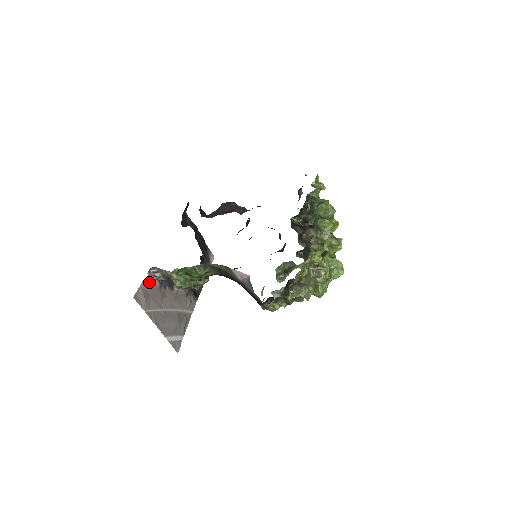
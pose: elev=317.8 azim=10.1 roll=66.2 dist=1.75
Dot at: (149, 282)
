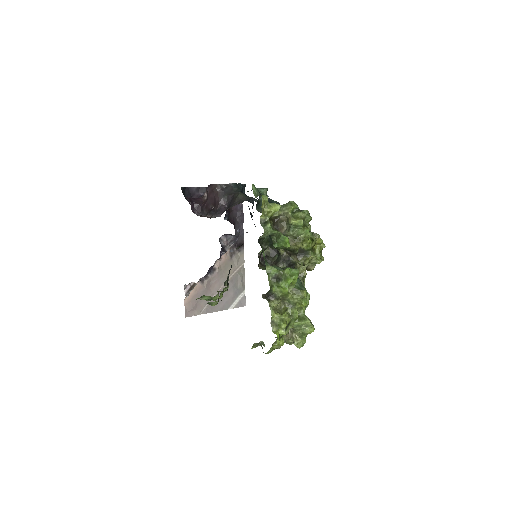
Dot at: (190, 292)
